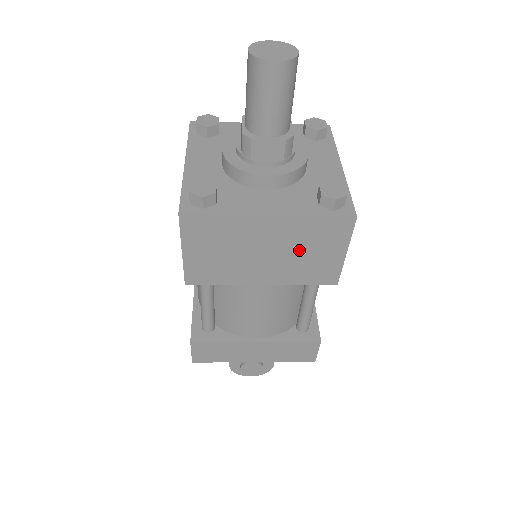
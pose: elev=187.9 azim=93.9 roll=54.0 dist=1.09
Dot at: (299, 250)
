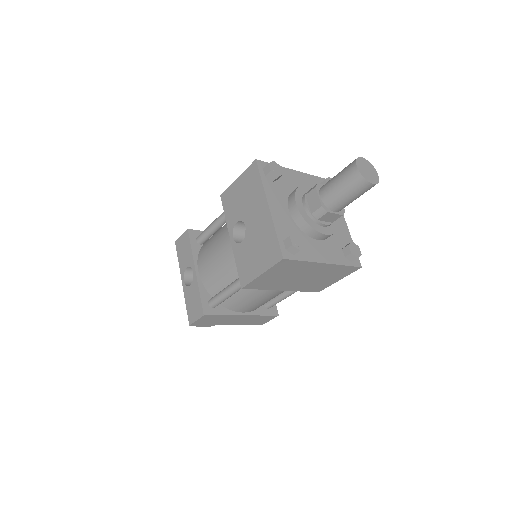
Dot at: (320, 277)
